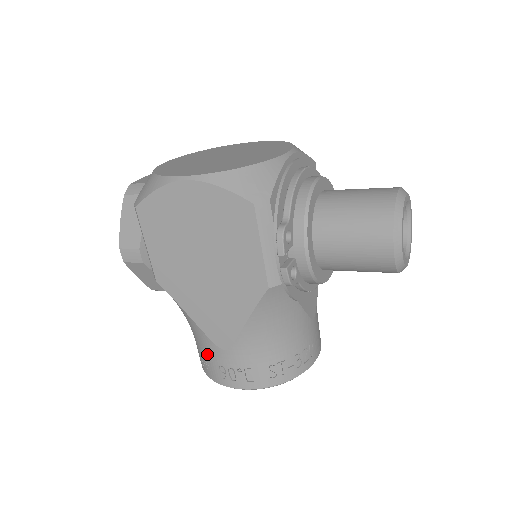
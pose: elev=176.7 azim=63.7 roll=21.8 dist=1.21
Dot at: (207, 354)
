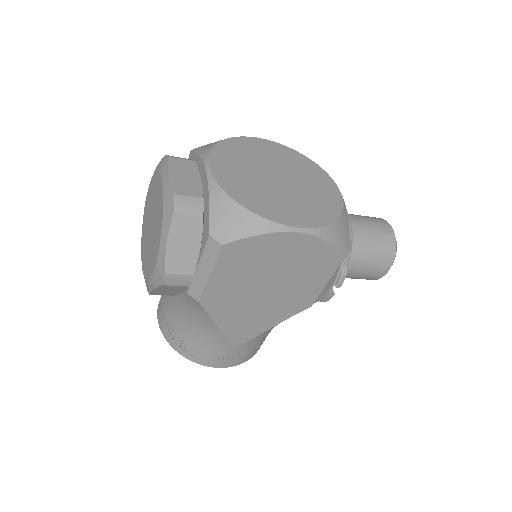
Dot at: (208, 348)
